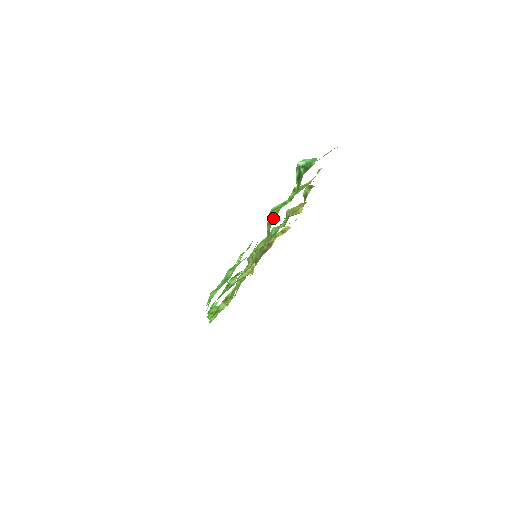
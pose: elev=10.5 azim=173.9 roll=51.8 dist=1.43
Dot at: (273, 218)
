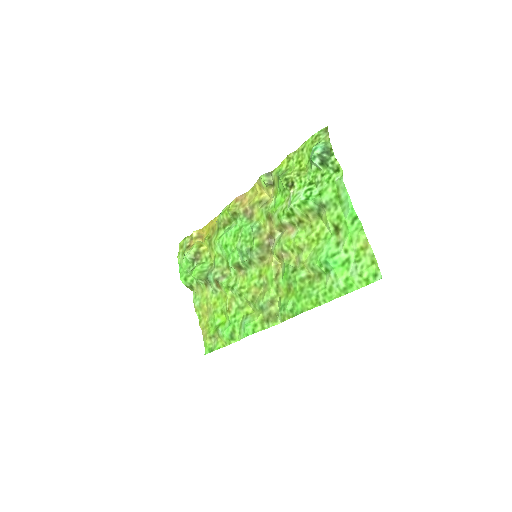
Dot at: (321, 203)
